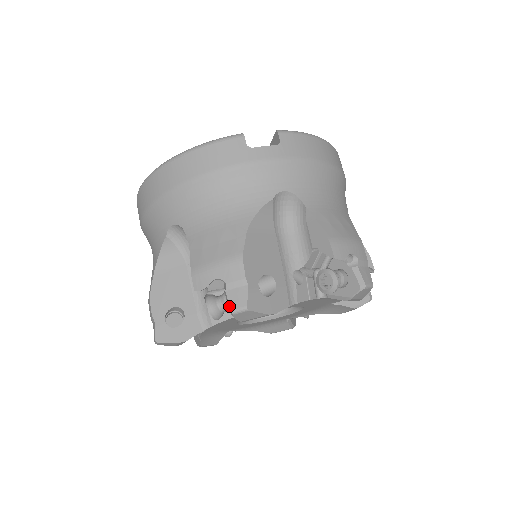
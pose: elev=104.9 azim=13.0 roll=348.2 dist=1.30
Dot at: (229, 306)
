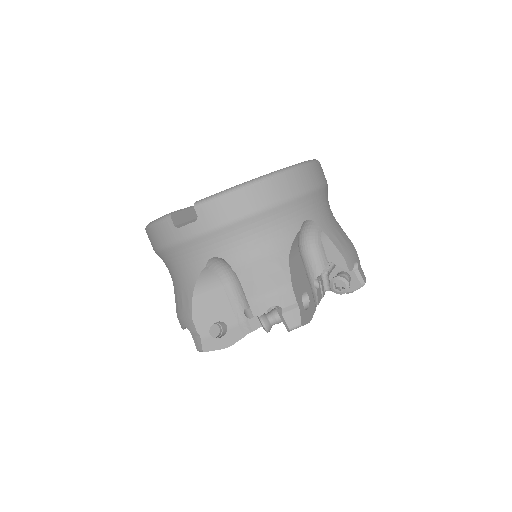
Dot at: (196, 346)
